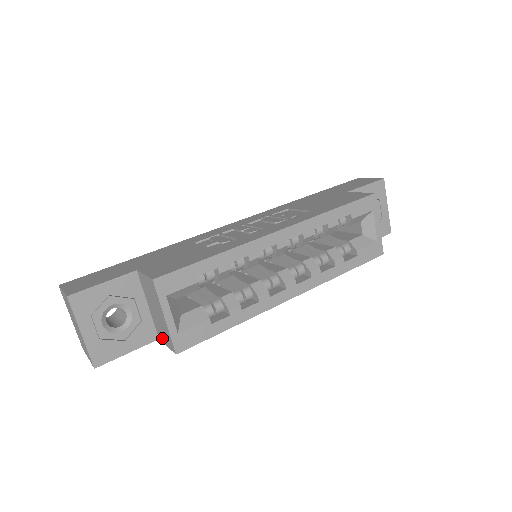
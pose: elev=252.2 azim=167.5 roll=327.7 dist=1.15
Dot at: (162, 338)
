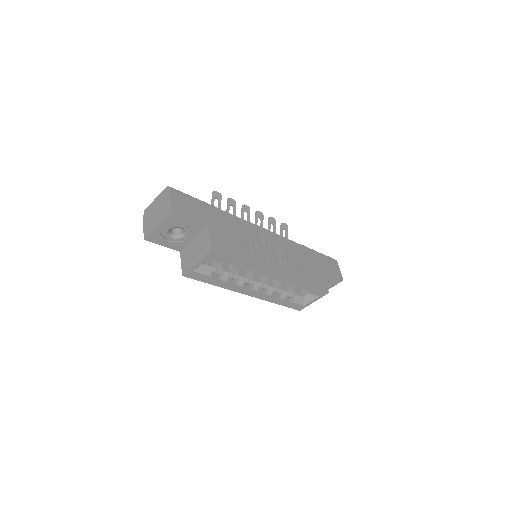
Dot at: (183, 257)
